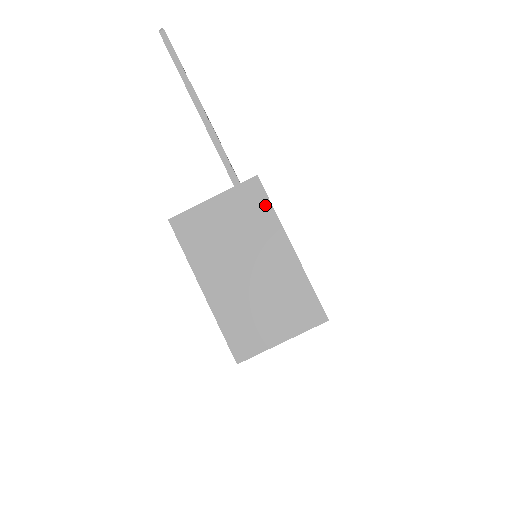
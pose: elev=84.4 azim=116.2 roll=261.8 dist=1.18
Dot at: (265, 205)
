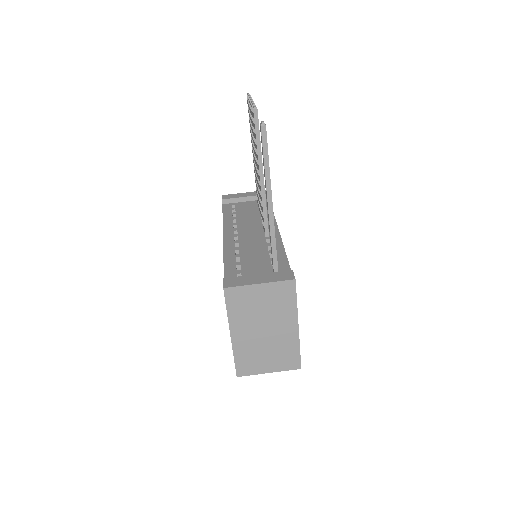
Dot at: (292, 298)
